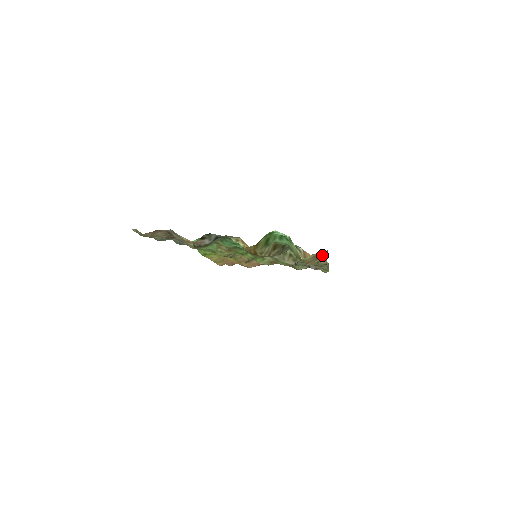
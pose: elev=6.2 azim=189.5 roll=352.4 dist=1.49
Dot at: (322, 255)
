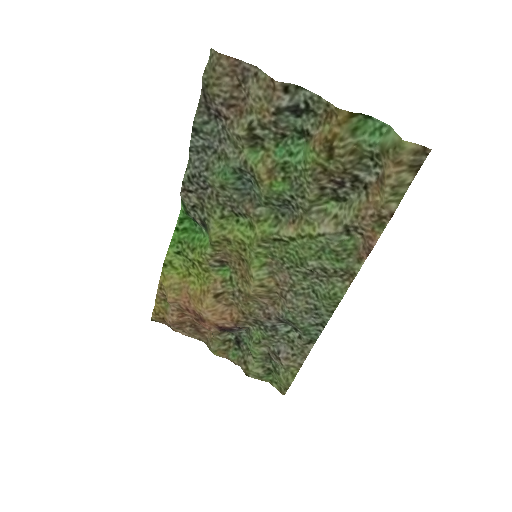
Dot at: (413, 169)
